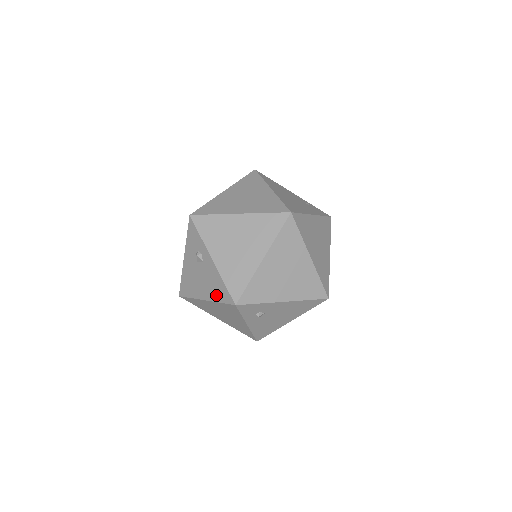
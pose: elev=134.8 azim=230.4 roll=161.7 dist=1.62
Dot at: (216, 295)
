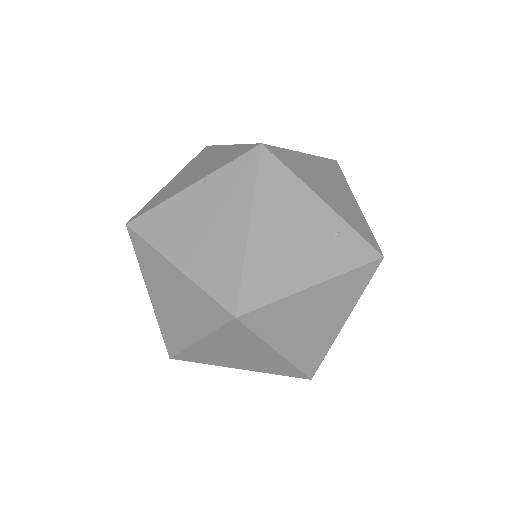
Dot at: occluded
